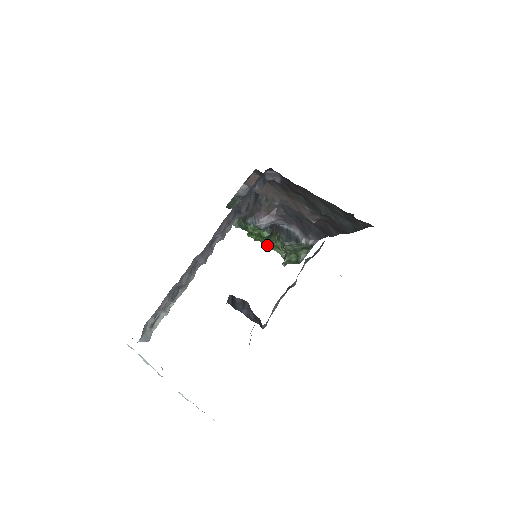
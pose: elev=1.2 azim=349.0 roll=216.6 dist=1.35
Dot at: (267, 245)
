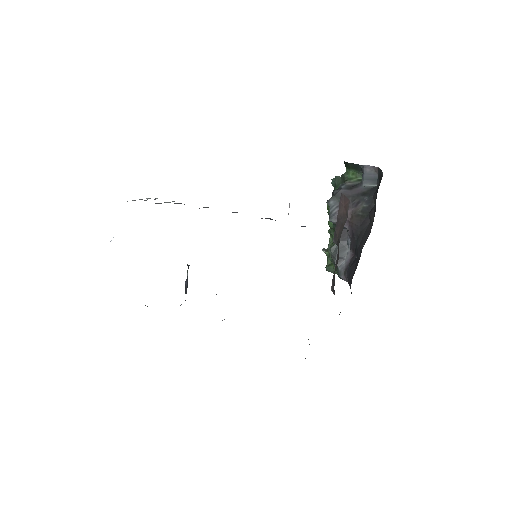
Dot at: occluded
